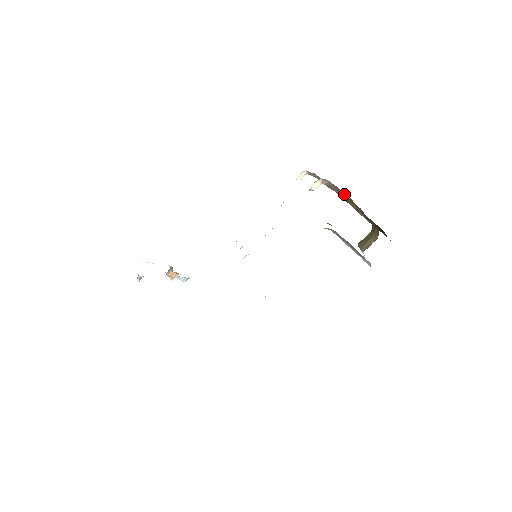
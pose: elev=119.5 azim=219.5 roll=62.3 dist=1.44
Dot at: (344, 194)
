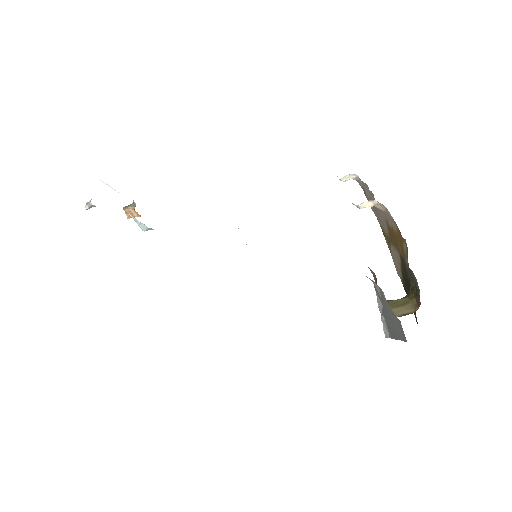
Dot at: (398, 236)
